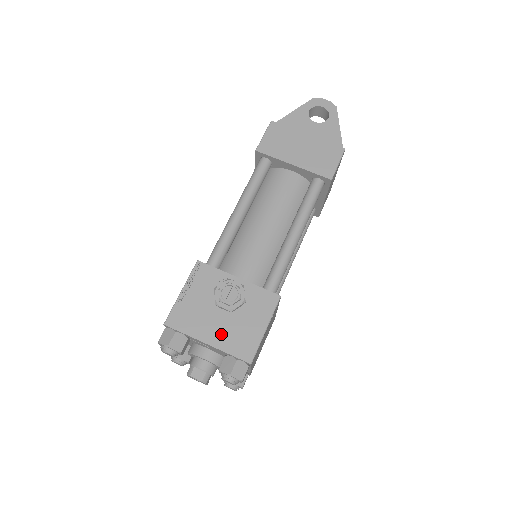
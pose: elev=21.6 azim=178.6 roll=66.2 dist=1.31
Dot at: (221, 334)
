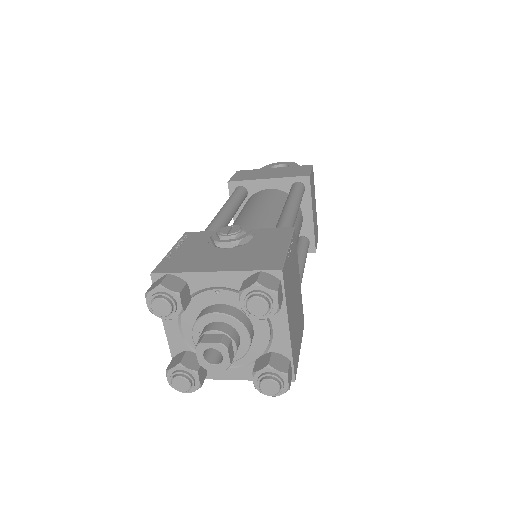
Dot at: (231, 261)
